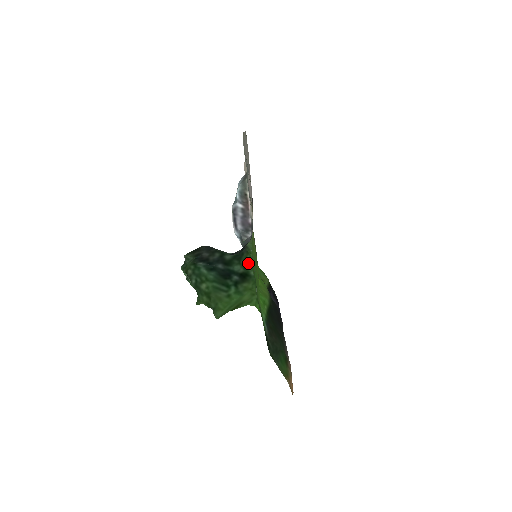
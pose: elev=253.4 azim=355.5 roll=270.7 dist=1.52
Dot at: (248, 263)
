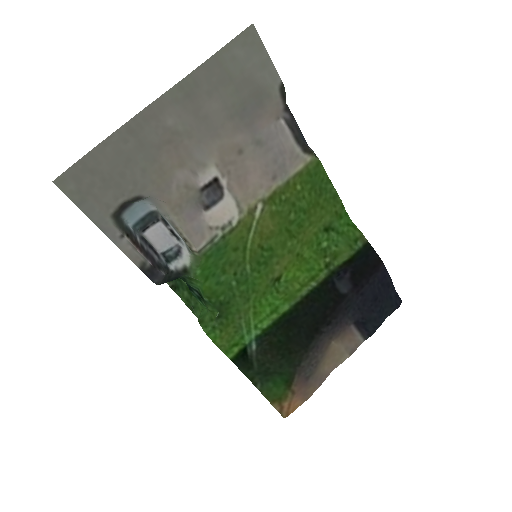
Dot at: (199, 286)
